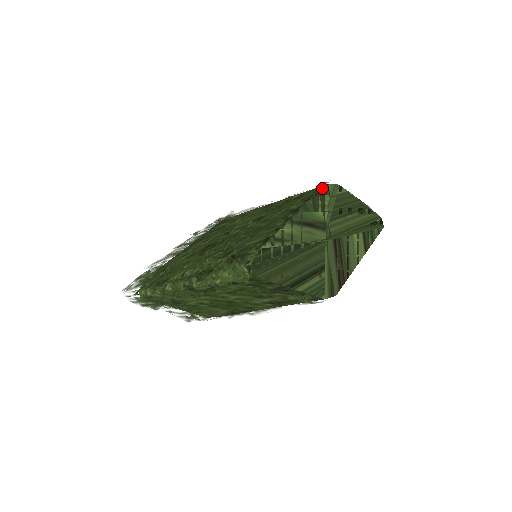
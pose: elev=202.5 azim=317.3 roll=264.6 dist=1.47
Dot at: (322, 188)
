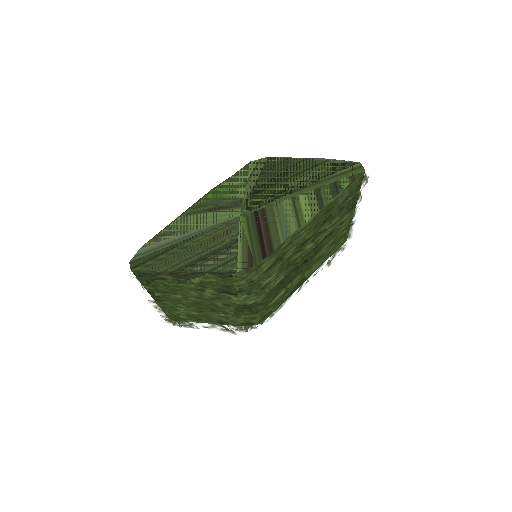
Dot at: (240, 170)
